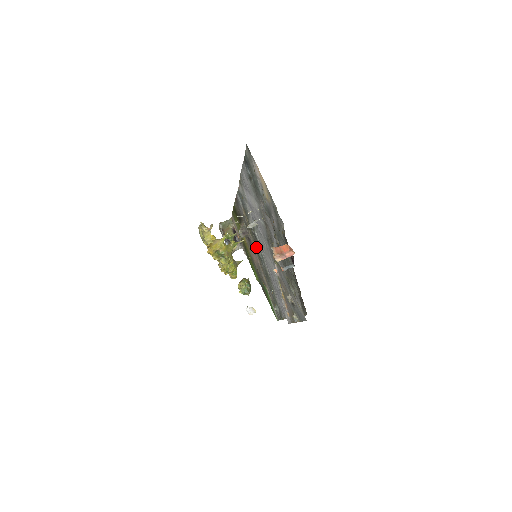
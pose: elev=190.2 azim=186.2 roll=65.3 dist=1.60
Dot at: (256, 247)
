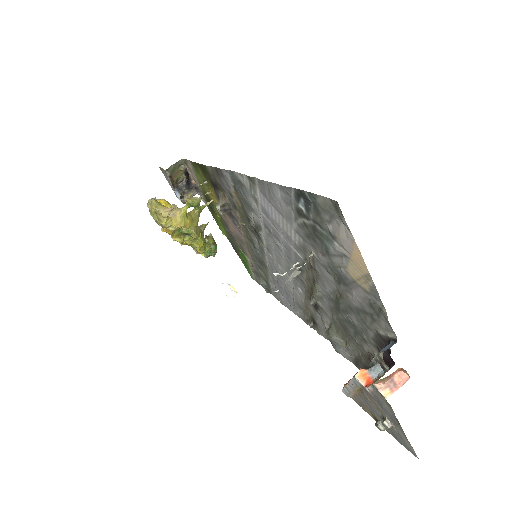
Dot at: (247, 231)
